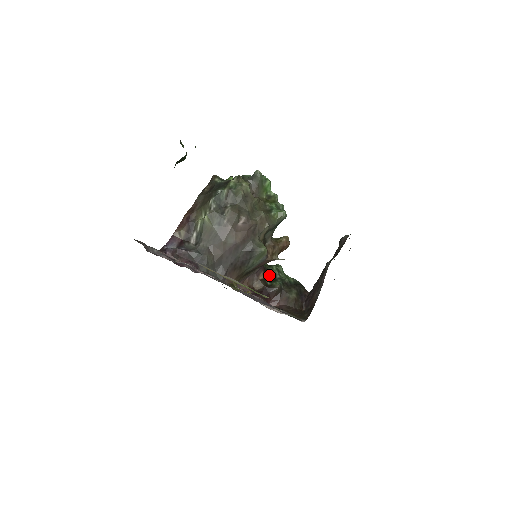
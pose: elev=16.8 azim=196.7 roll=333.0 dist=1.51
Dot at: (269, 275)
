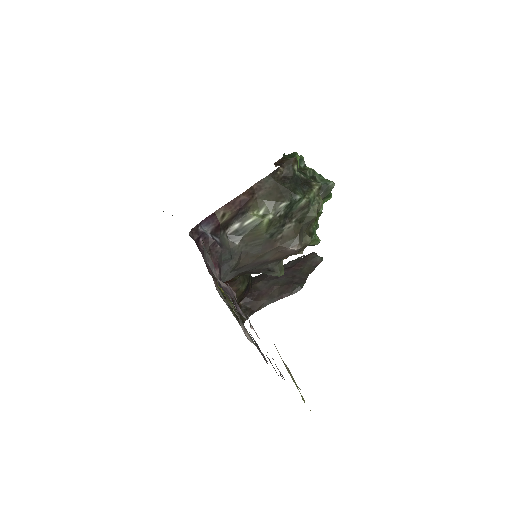
Dot at: occluded
